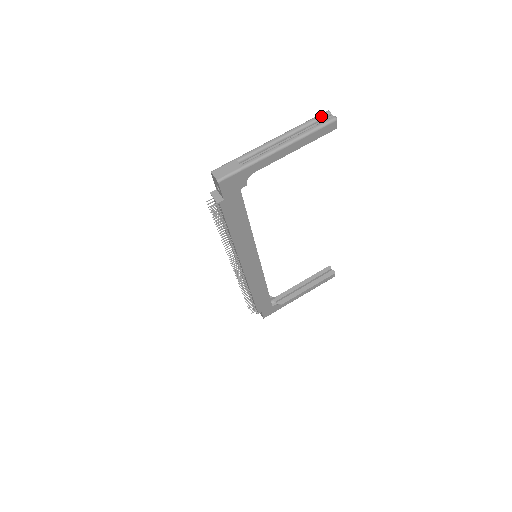
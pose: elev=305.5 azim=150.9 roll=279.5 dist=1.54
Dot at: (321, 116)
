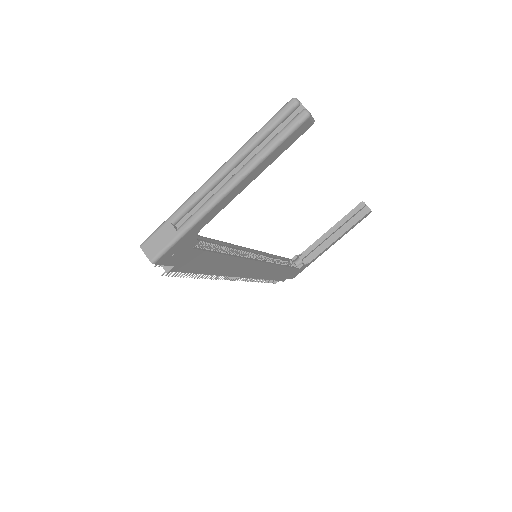
Dot at: (282, 114)
